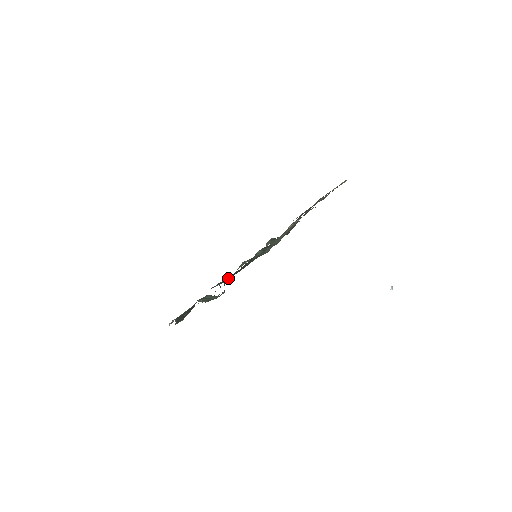
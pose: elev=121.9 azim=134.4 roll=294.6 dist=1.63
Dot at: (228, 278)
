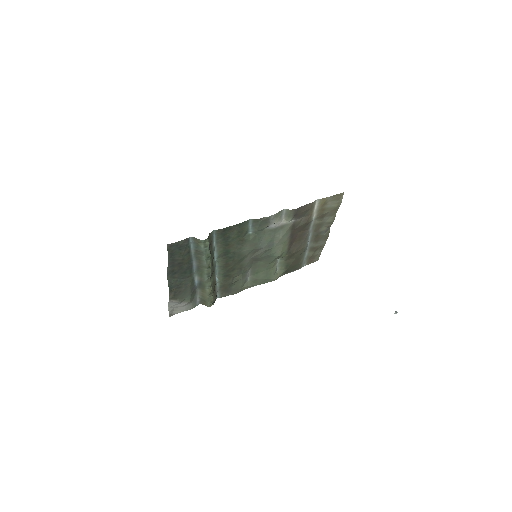
Dot at: (220, 248)
